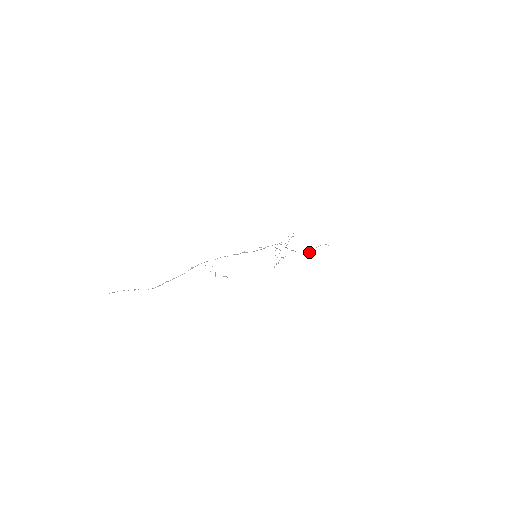
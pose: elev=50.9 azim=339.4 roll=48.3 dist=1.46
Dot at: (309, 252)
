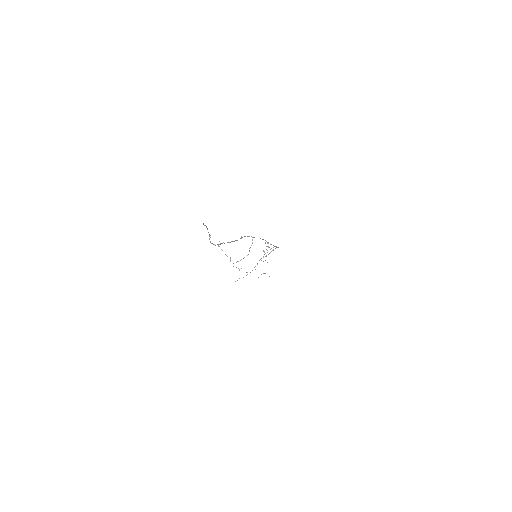
Dot at: occluded
